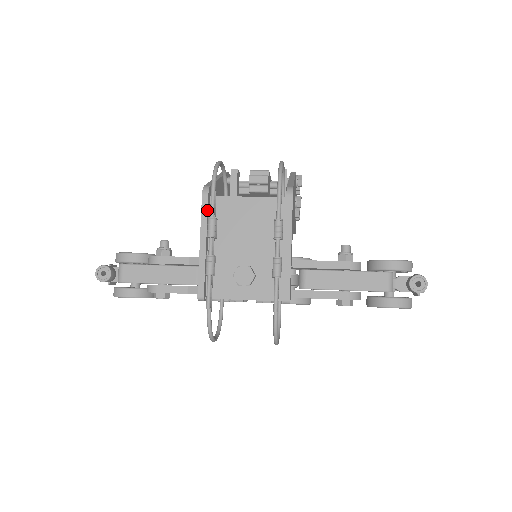
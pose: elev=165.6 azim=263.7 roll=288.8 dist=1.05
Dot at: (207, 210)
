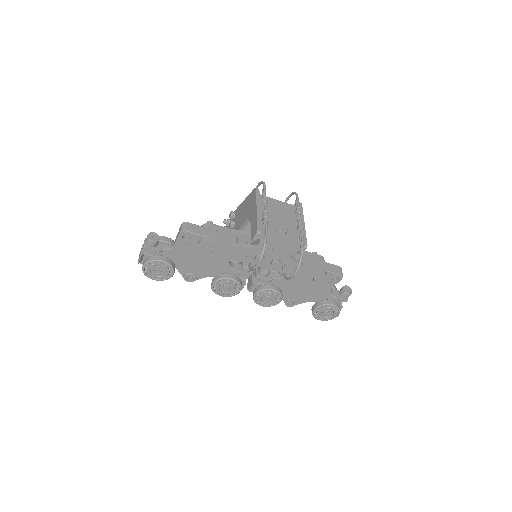
Dot at: (259, 196)
